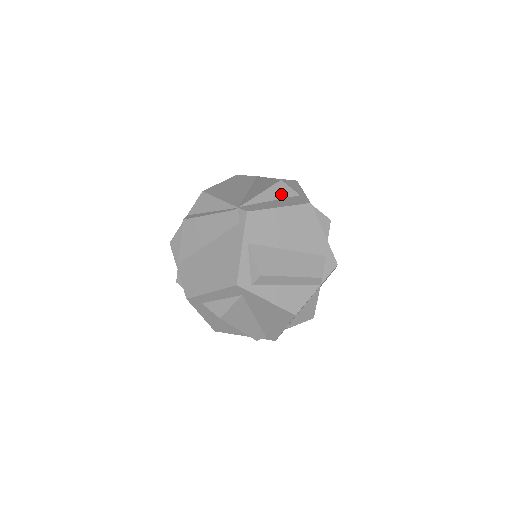
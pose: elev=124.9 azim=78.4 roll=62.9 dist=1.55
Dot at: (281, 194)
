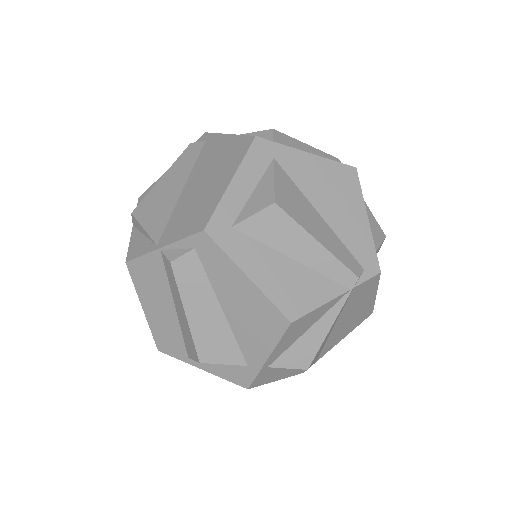
Dot at: occluded
